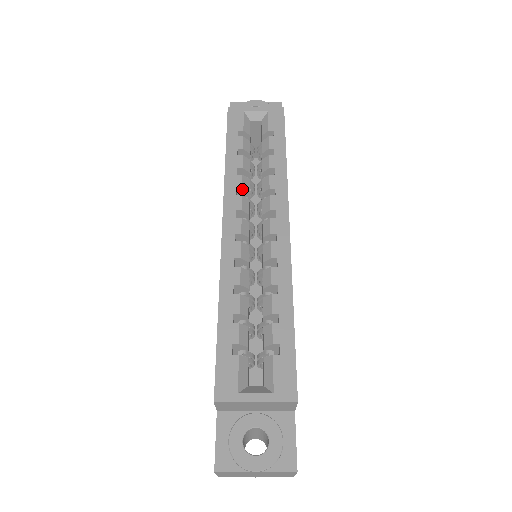
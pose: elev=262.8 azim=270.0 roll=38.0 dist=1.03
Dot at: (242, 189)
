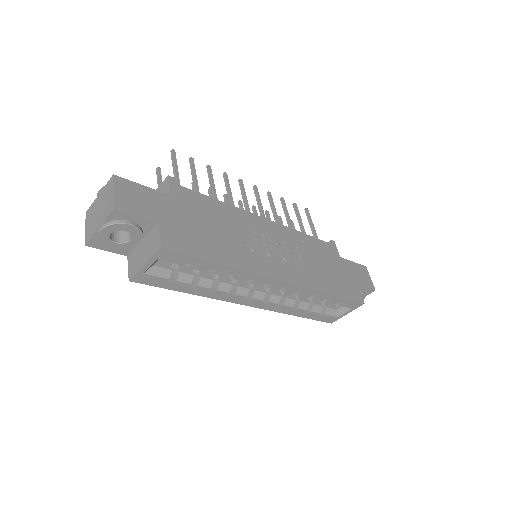
Dot at: (229, 292)
